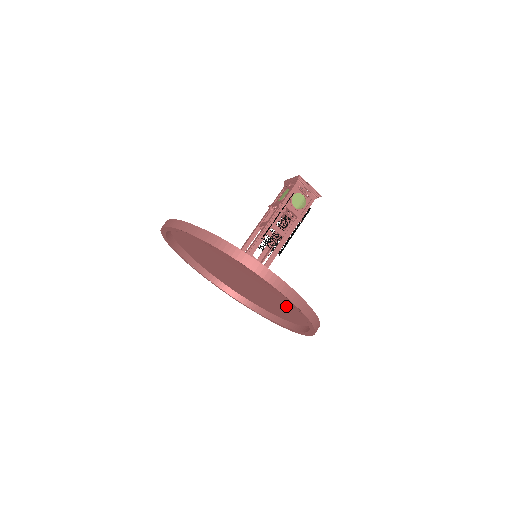
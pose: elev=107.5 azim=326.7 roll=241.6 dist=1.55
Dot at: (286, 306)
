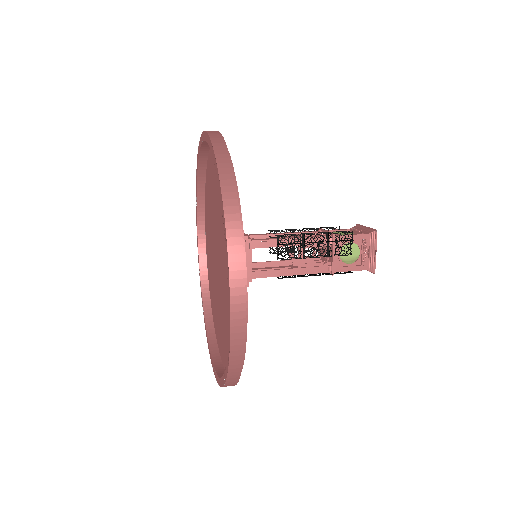
Dot at: occluded
